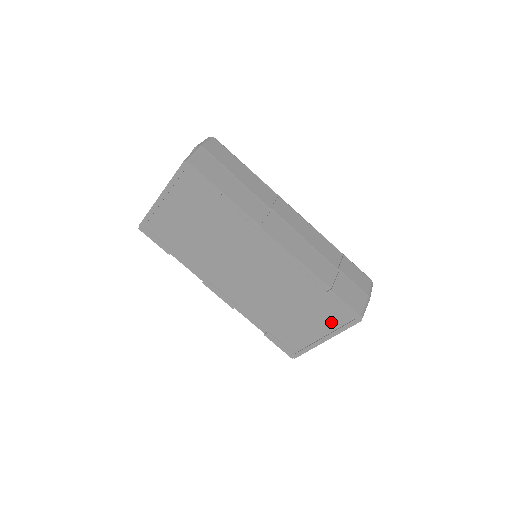
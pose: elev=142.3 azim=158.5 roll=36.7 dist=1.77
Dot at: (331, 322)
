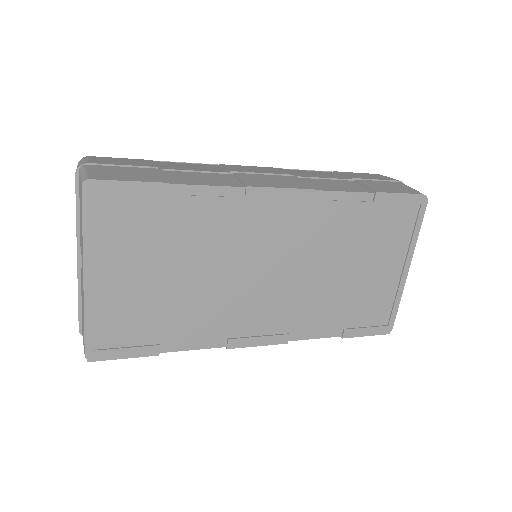
Dot at: (400, 238)
